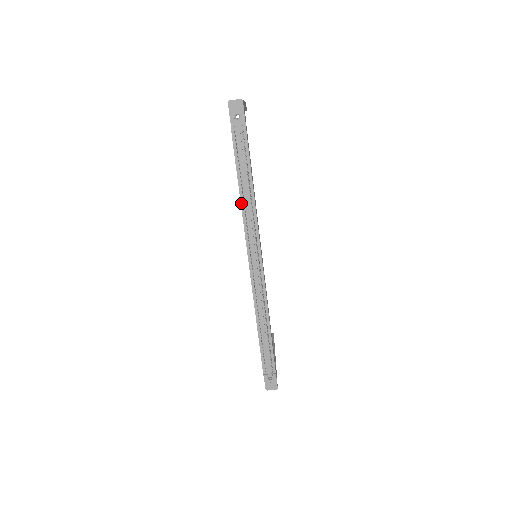
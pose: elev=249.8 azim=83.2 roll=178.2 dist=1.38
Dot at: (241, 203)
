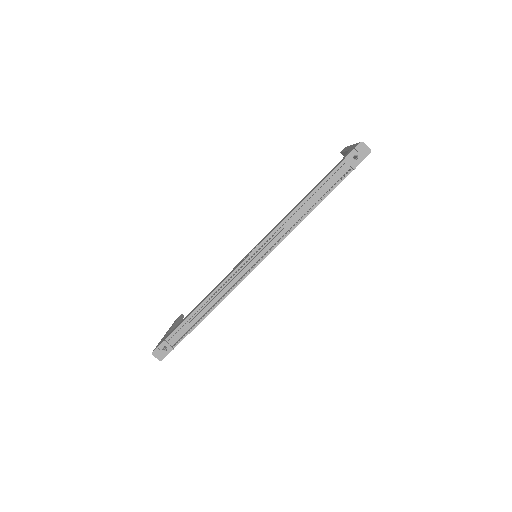
Dot at: (293, 211)
